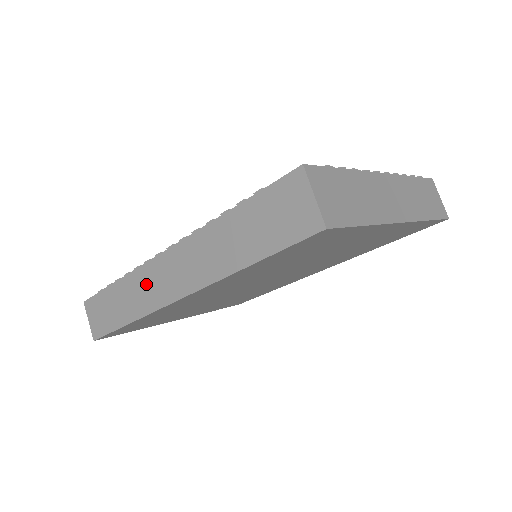
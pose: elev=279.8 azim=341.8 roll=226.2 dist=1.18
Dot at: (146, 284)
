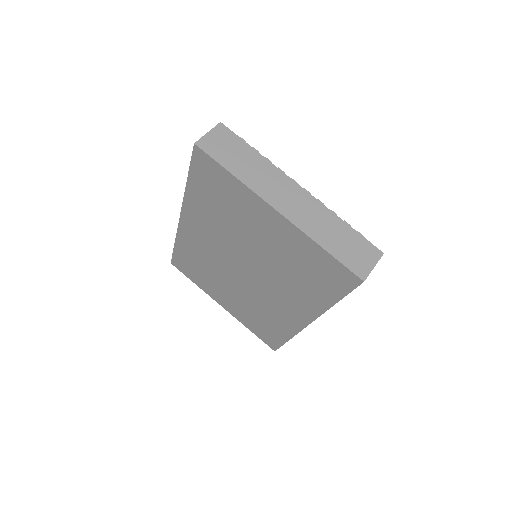
Dot at: occluded
